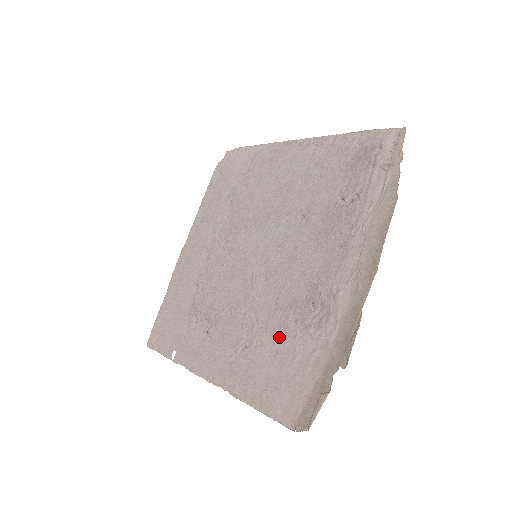
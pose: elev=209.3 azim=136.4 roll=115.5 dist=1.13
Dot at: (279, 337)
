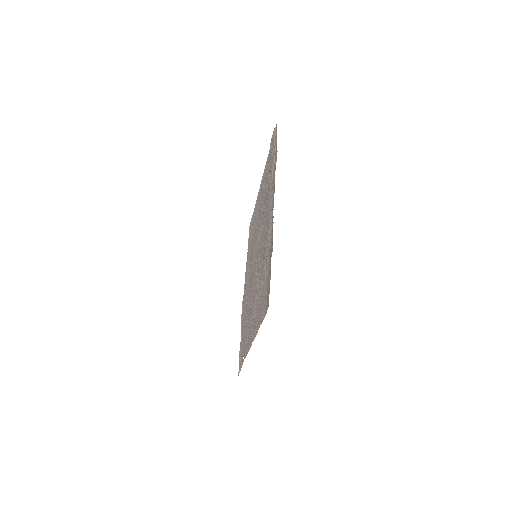
Dot at: (261, 278)
